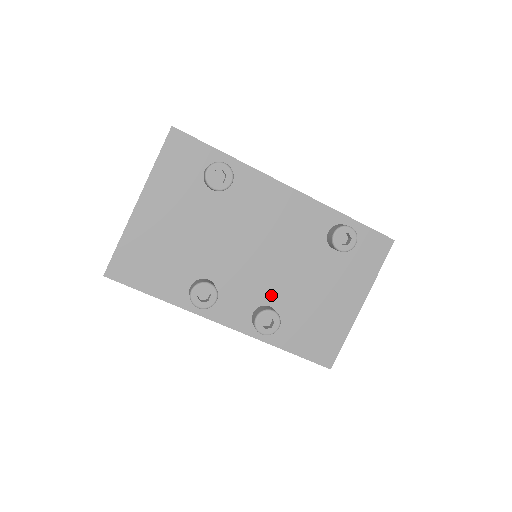
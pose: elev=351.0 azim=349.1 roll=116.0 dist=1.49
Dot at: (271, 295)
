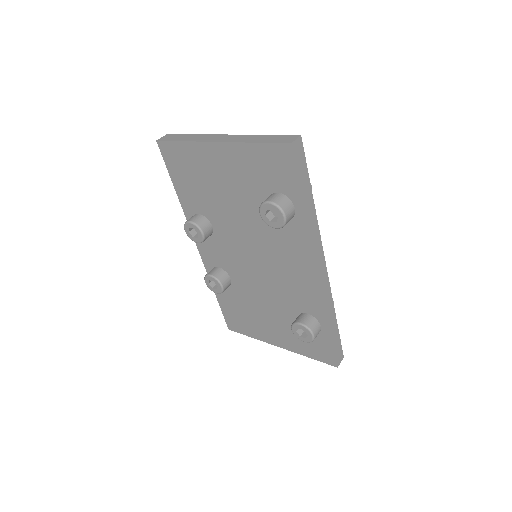
Dot at: (237, 278)
